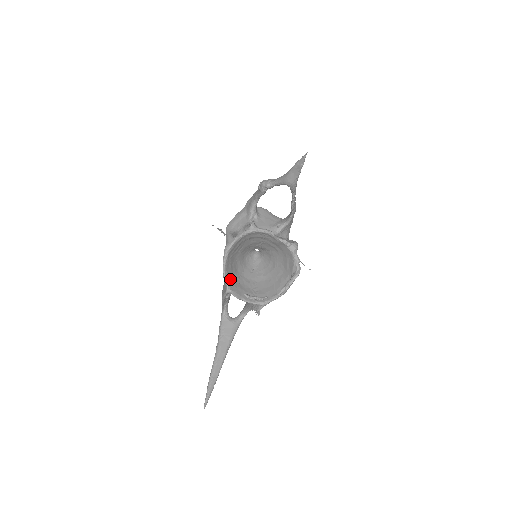
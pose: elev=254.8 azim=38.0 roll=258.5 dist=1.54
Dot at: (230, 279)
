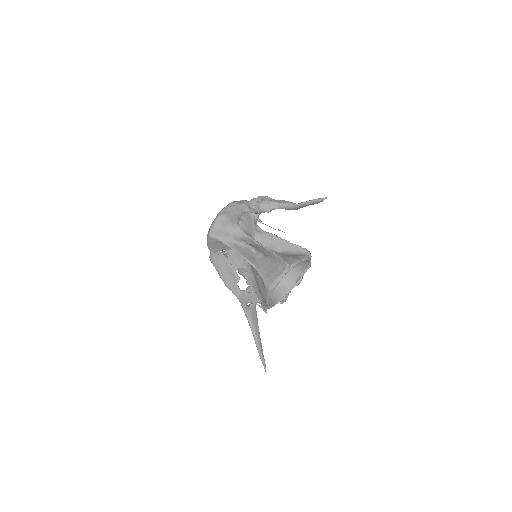
Dot at: occluded
